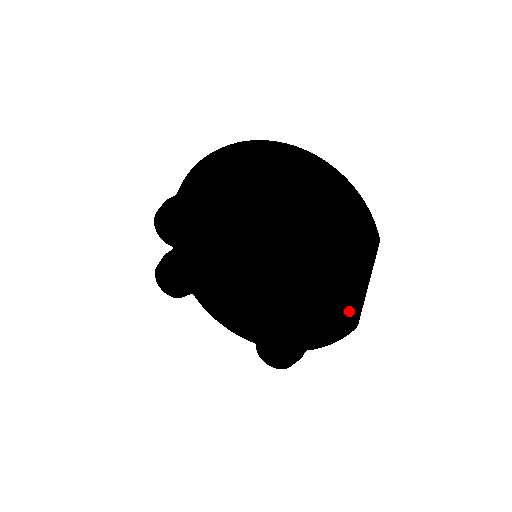
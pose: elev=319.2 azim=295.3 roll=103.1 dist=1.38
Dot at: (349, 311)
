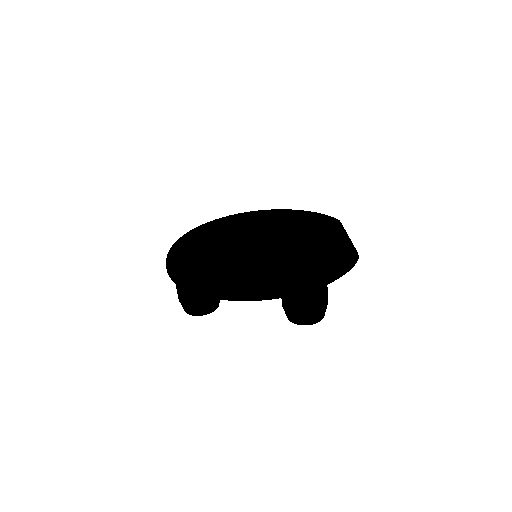
Dot at: occluded
